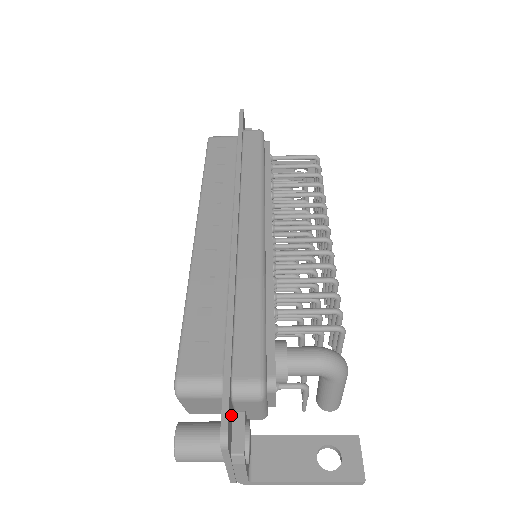
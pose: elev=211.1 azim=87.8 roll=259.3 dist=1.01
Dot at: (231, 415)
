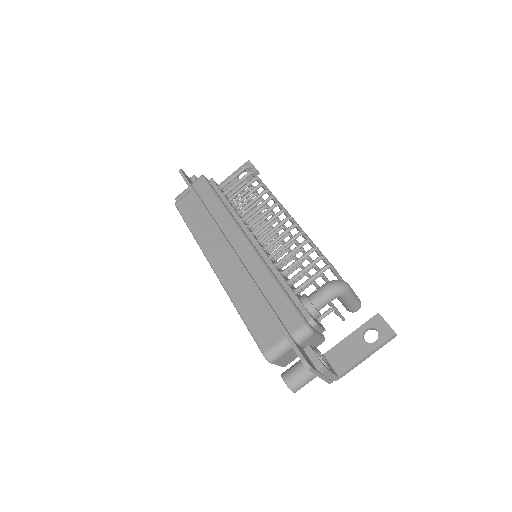
Dot at: (303, 352)
